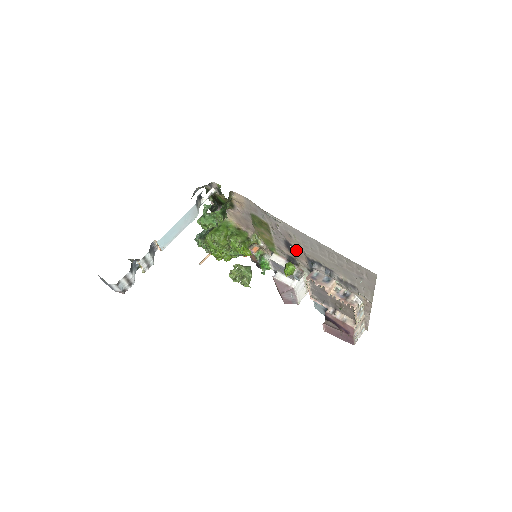
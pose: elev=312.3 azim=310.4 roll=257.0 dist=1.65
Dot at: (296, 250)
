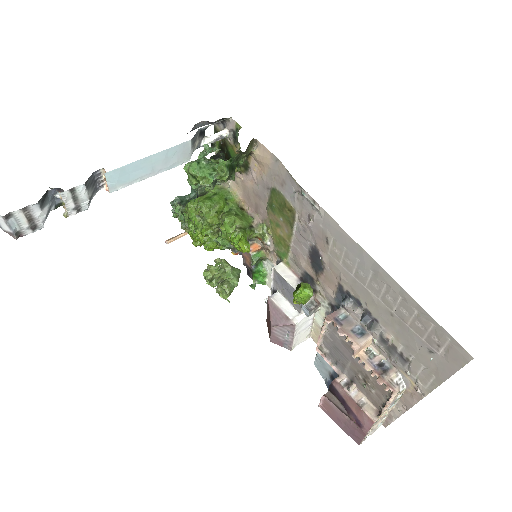
Dot at: (325, 267)
